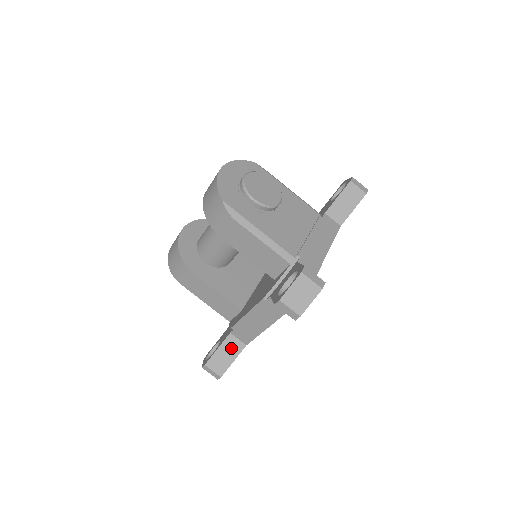
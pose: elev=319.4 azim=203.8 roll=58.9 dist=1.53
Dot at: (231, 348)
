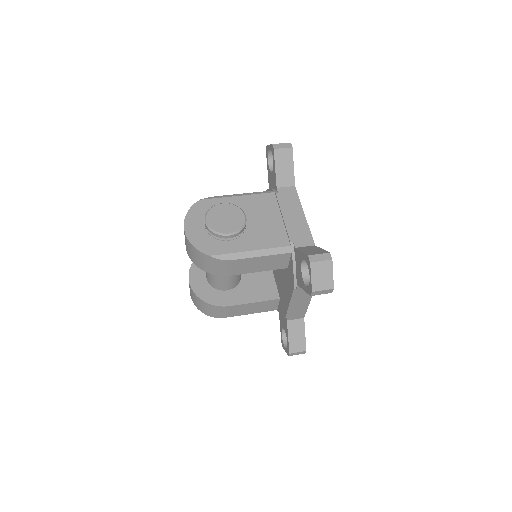
Dot at: (296, 329)
